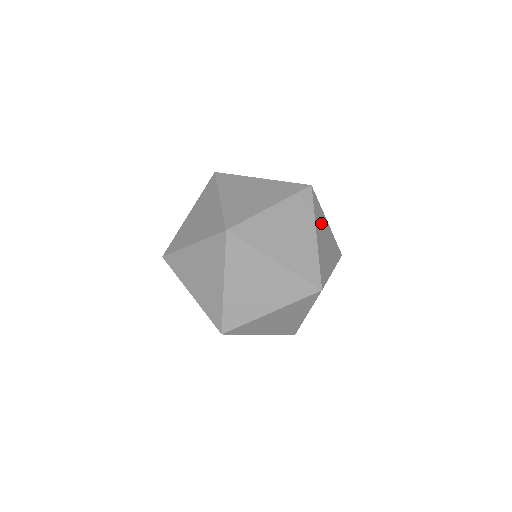
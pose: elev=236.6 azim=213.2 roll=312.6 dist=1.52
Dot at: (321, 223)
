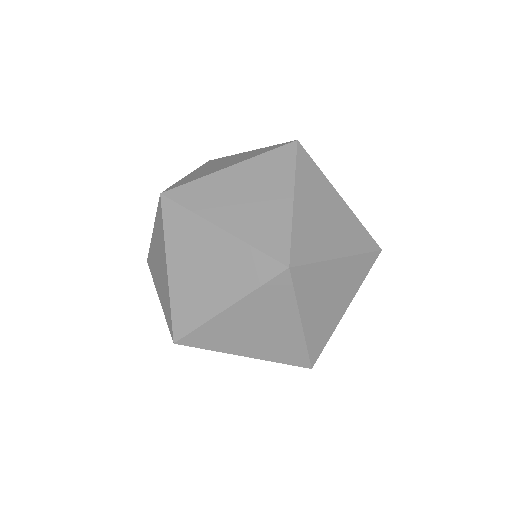
Dot at: occluded
